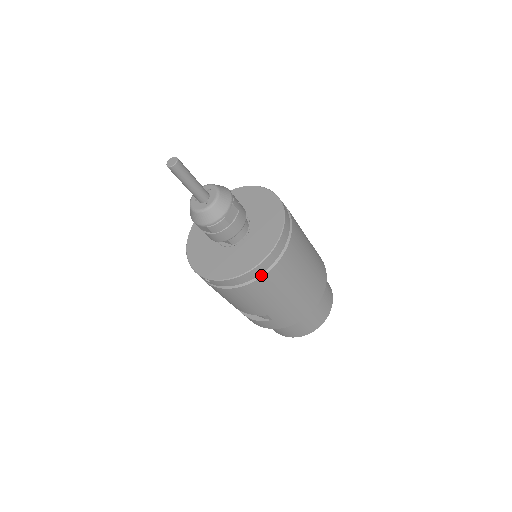
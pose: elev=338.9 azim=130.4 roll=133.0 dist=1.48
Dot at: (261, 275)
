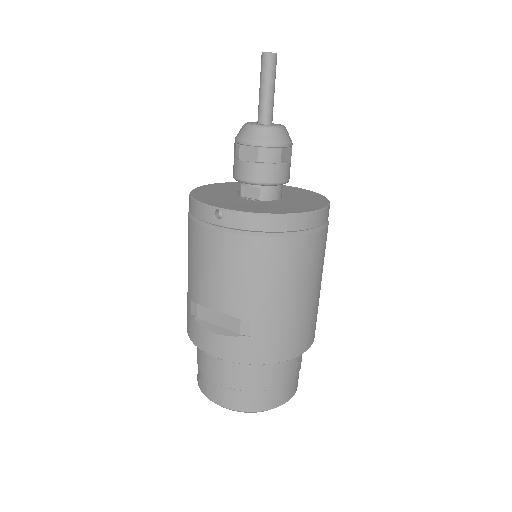
Dot at: (292, 234)
